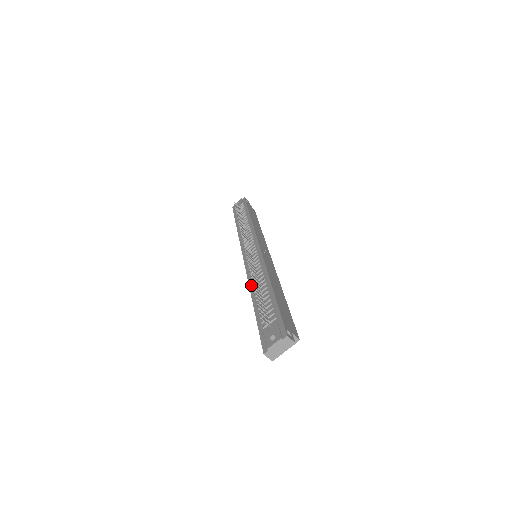
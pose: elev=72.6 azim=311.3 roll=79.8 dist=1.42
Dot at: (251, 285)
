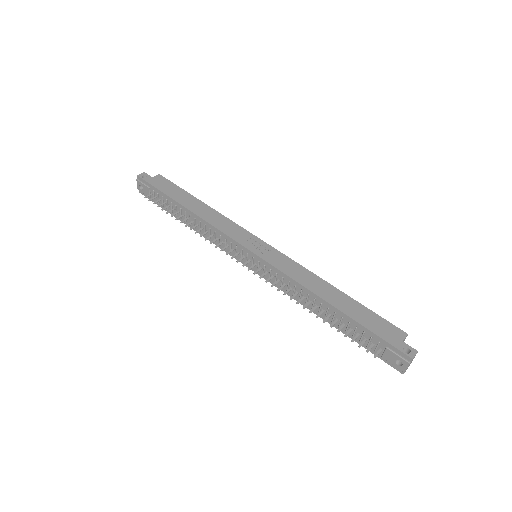
Dot at: (303, 304)
